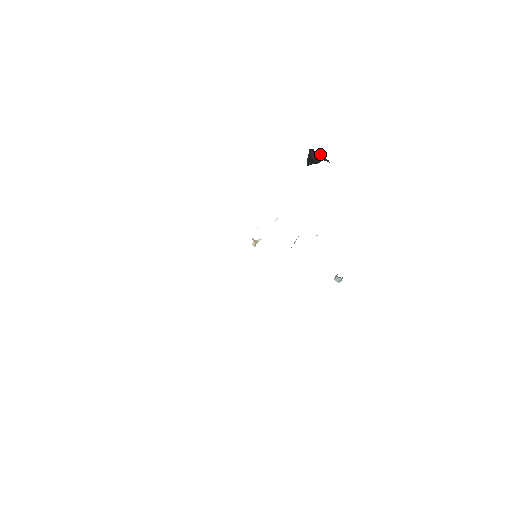
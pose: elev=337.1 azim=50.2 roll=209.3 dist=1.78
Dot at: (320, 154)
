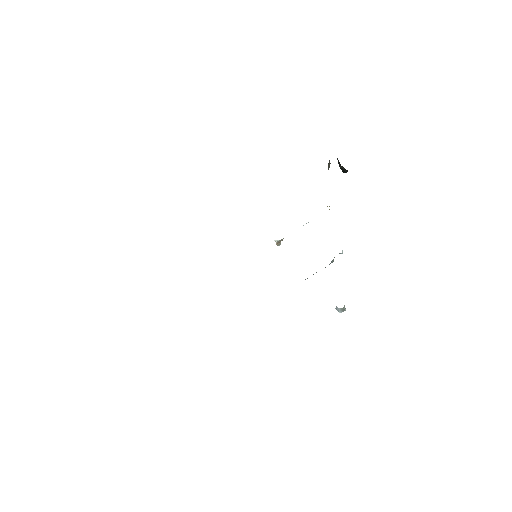
Dot at: (338, 163)
